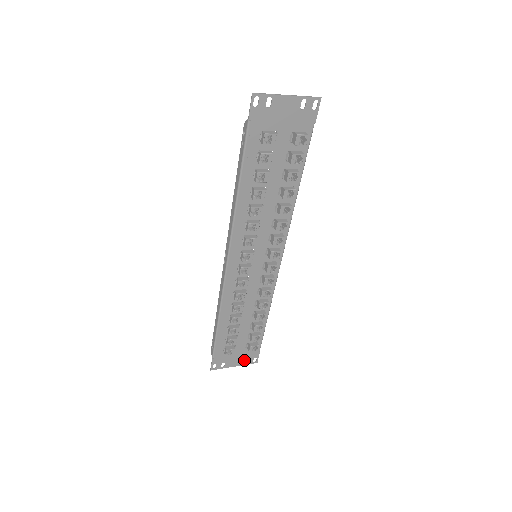
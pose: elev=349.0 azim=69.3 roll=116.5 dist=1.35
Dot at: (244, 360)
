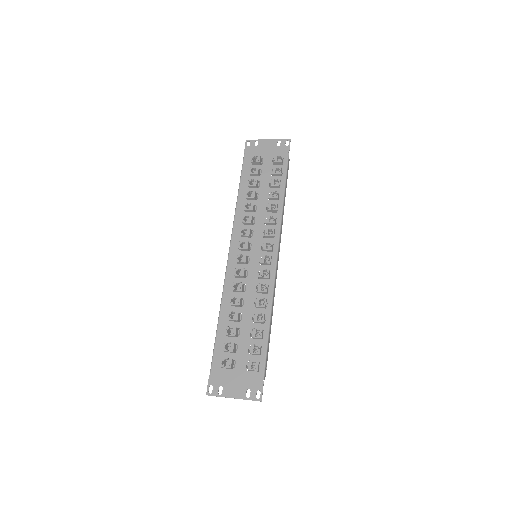
Dot at: (245, 390)
